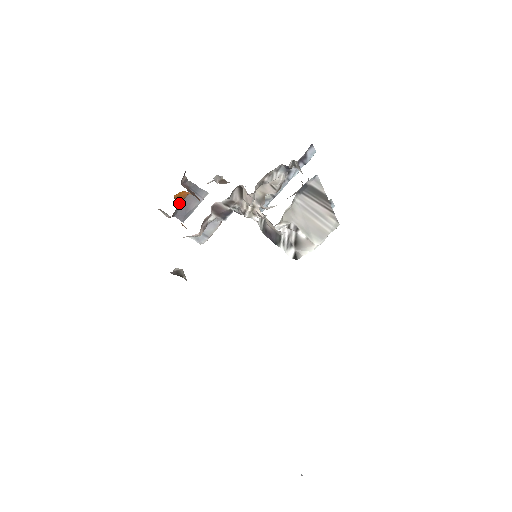
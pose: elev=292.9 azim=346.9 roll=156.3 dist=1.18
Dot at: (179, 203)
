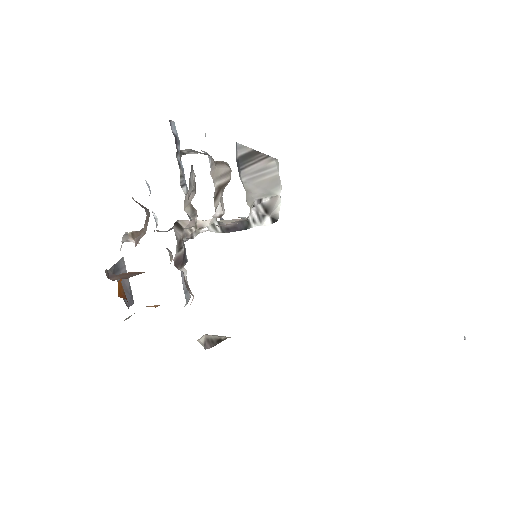
Dot at: (124, 296)
